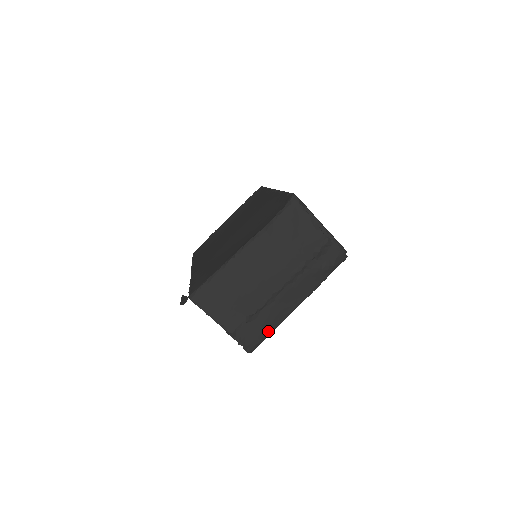
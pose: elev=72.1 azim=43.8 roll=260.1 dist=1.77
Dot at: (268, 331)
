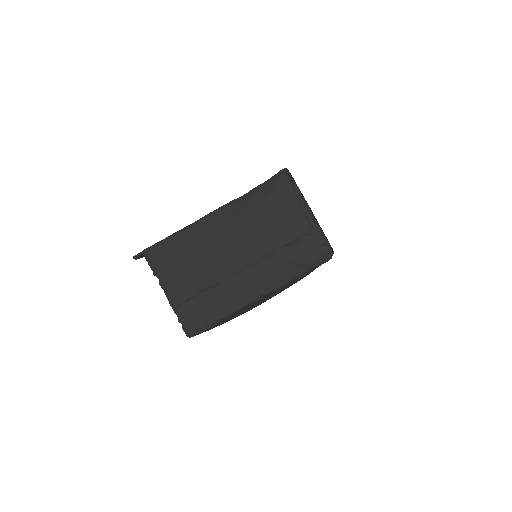
Dot at: (216, 317)
